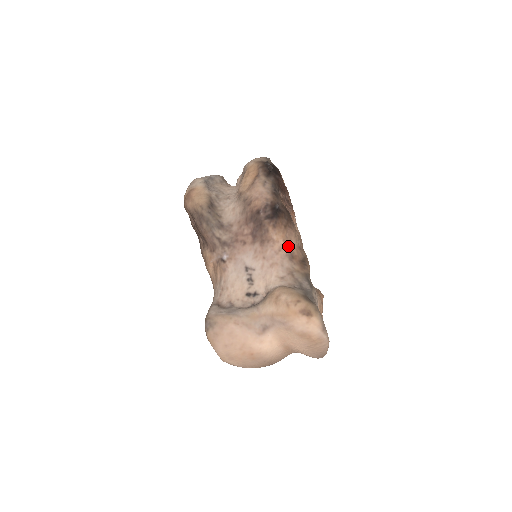
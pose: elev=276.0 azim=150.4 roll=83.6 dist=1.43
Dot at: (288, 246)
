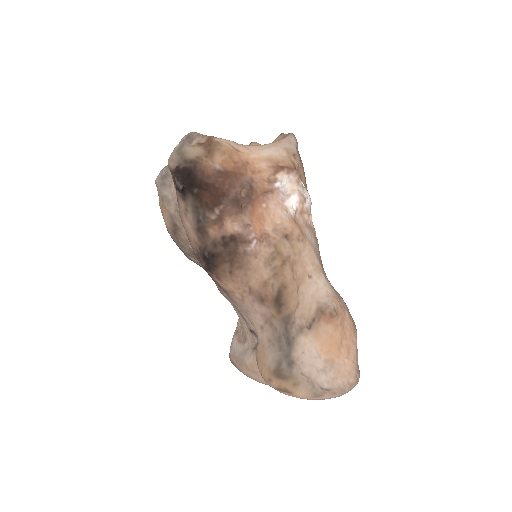
Dot at: (249, 291)
